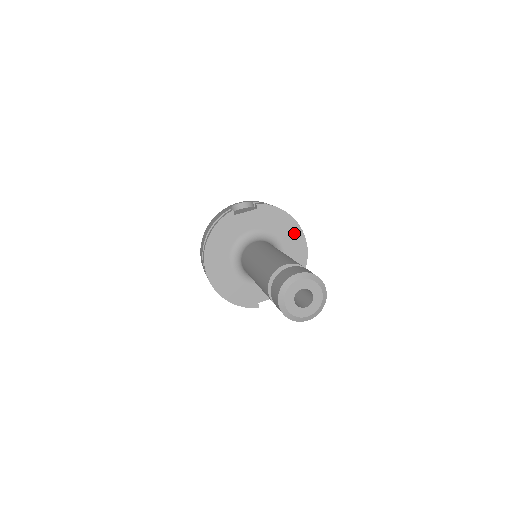
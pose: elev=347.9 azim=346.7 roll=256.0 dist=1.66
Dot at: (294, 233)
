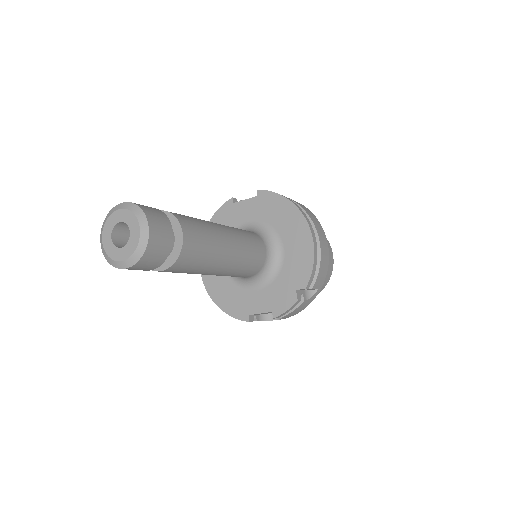
Dot at: (298, 228)
